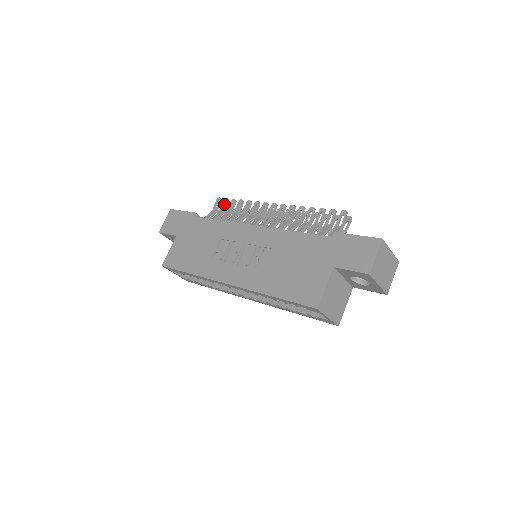
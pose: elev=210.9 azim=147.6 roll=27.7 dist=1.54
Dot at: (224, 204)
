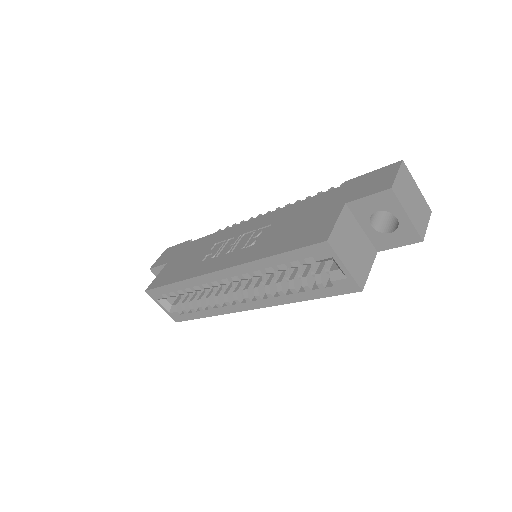
Dot at: occluded
